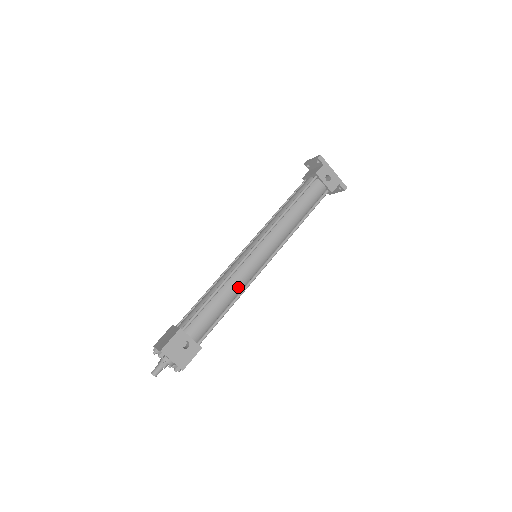
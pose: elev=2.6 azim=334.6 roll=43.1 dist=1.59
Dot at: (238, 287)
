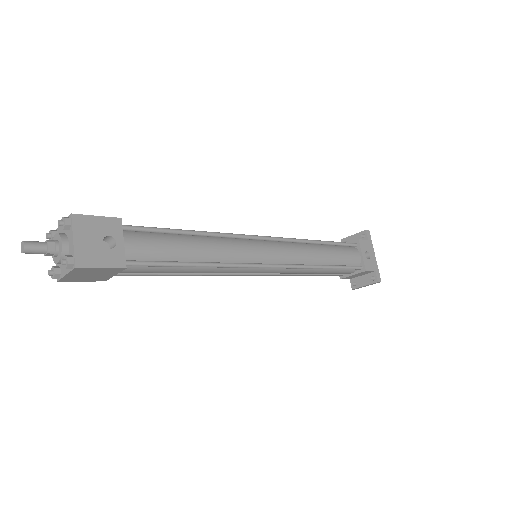
Dot at: (221, 254)
